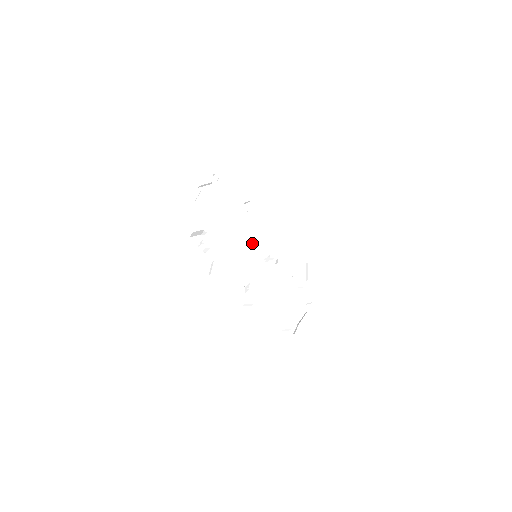
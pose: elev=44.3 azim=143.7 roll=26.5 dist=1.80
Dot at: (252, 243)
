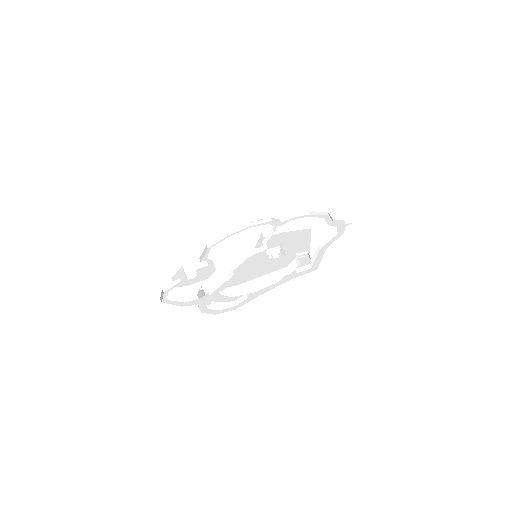
Dot at: occluded
